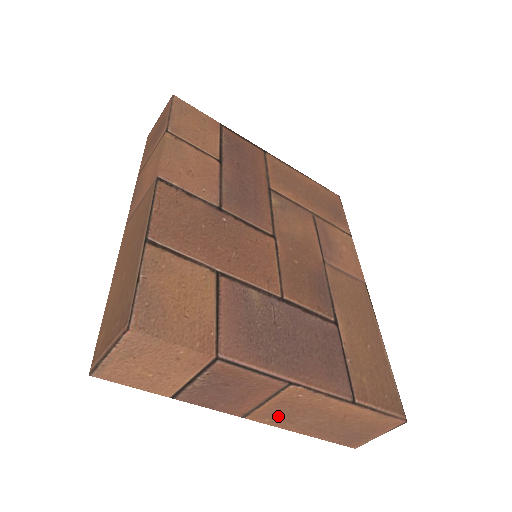
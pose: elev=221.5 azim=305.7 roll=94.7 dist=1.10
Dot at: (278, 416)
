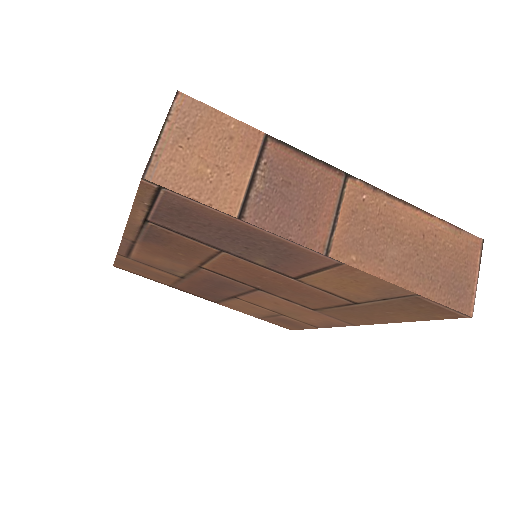
Dot at: (361, 246)
